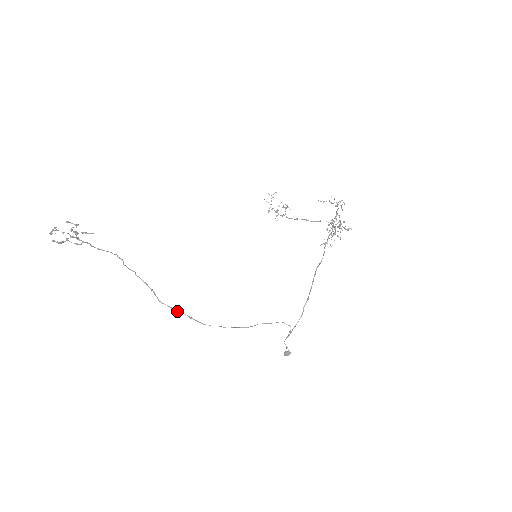
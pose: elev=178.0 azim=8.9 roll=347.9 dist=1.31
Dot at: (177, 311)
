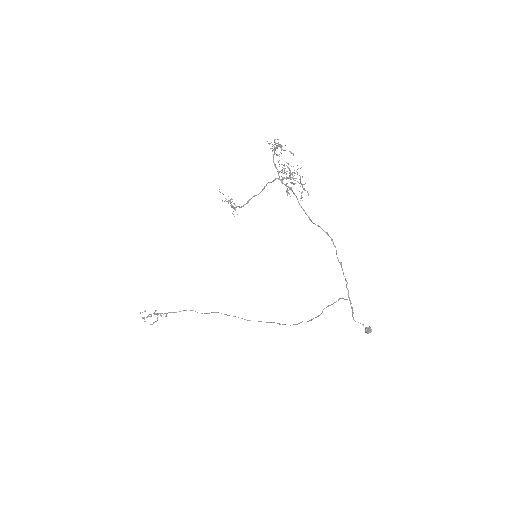
Dot at: (267, 322)
